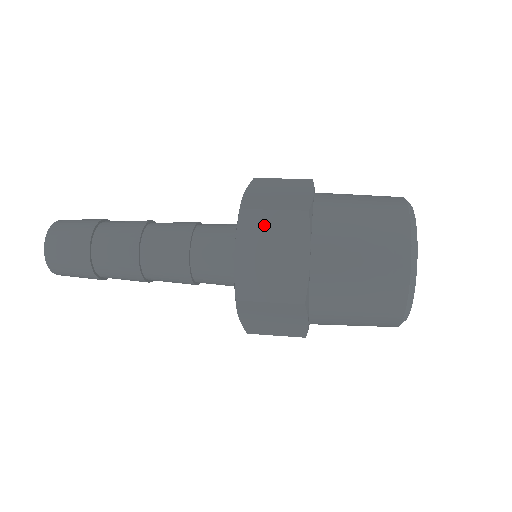
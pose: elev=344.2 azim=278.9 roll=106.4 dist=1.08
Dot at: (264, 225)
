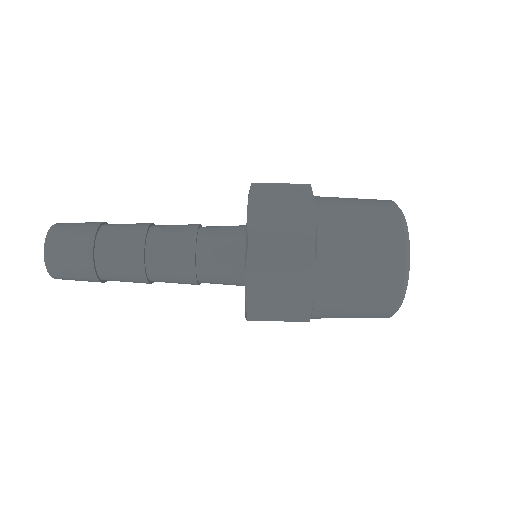
Dot at: (272, 257)
